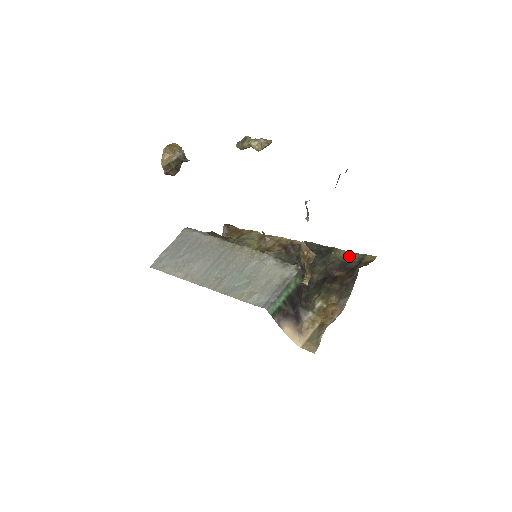
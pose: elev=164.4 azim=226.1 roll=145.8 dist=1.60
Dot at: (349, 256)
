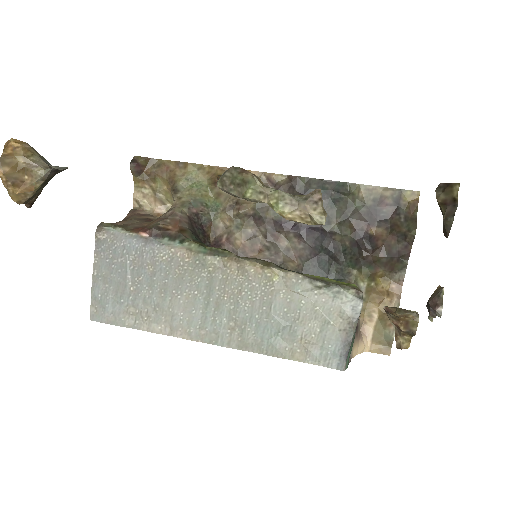
Dot at: (376, 195)
